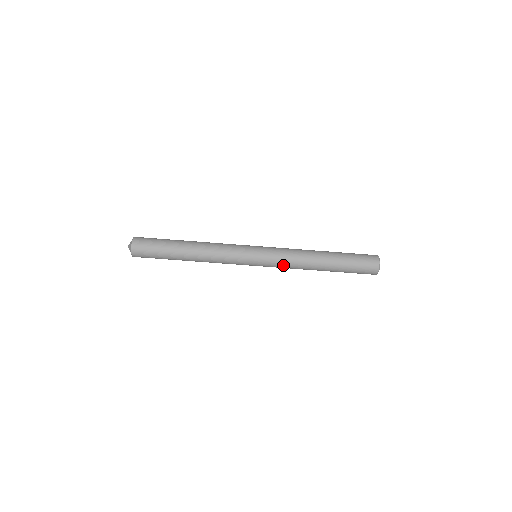
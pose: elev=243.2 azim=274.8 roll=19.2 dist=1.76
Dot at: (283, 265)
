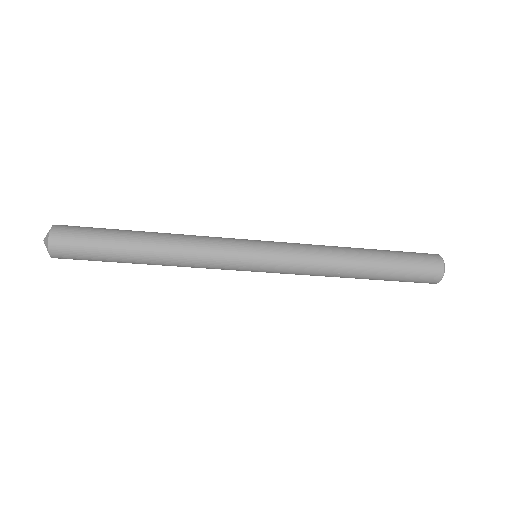
Dot at: (296, 274)
